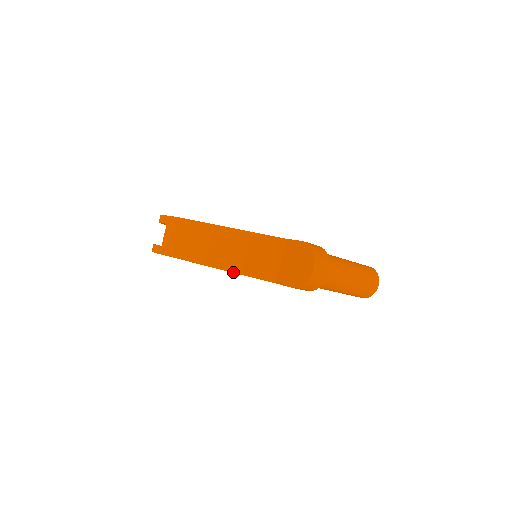
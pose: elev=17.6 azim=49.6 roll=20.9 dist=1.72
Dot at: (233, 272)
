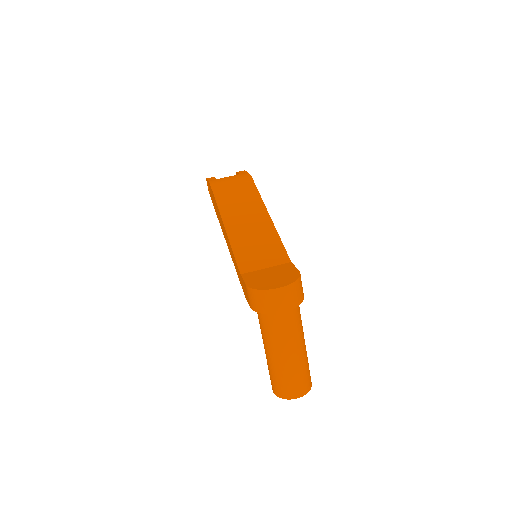
Dot at: (229, 237)
